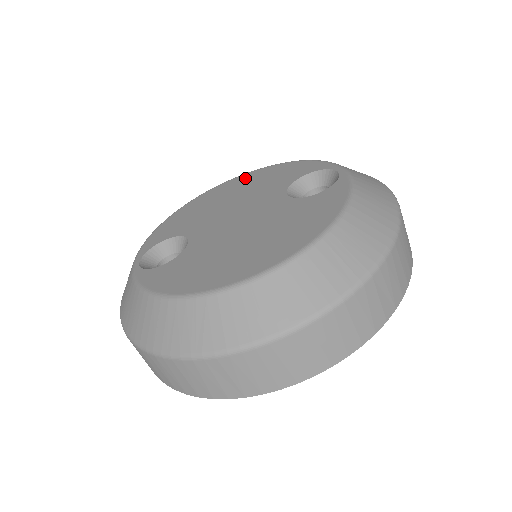
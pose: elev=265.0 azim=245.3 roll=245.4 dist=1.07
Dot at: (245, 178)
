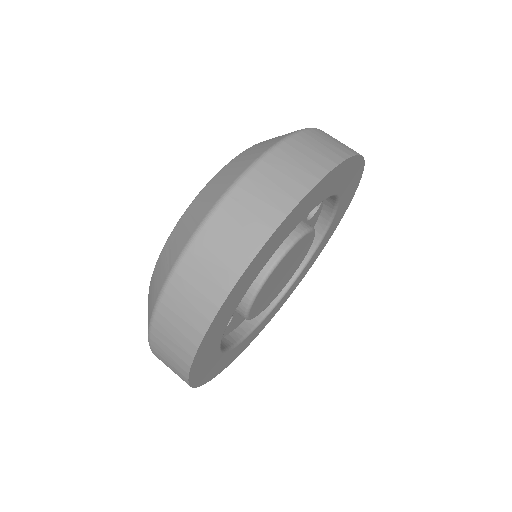
Dot at: occluded
